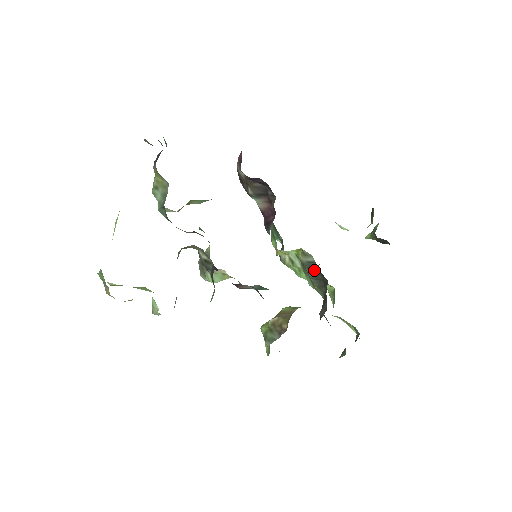
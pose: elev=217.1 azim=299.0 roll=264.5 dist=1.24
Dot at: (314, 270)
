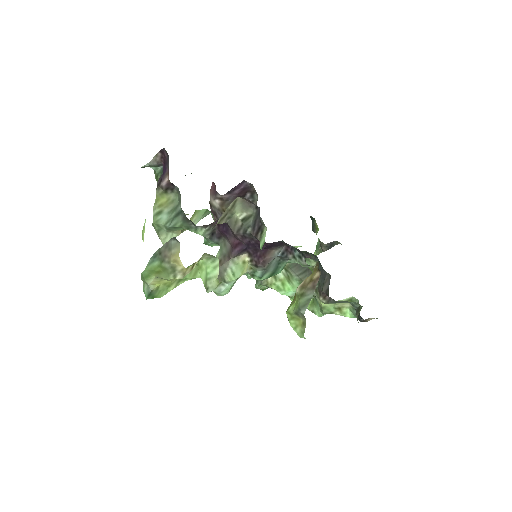
Dot at: occluded
